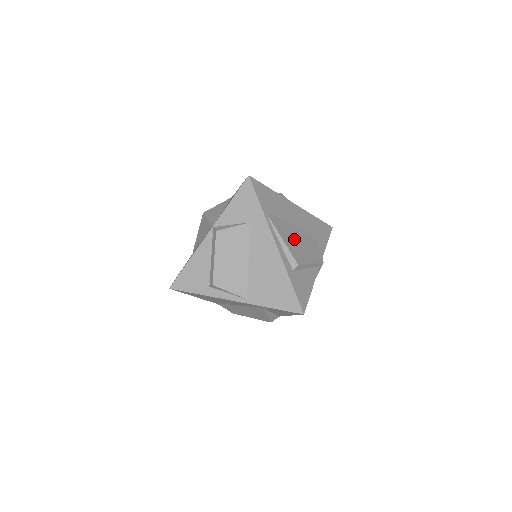
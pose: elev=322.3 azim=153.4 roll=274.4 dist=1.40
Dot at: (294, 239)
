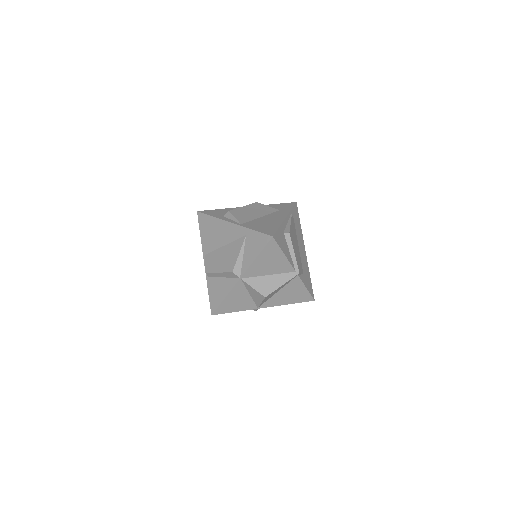
Dot at: (295, 238)
